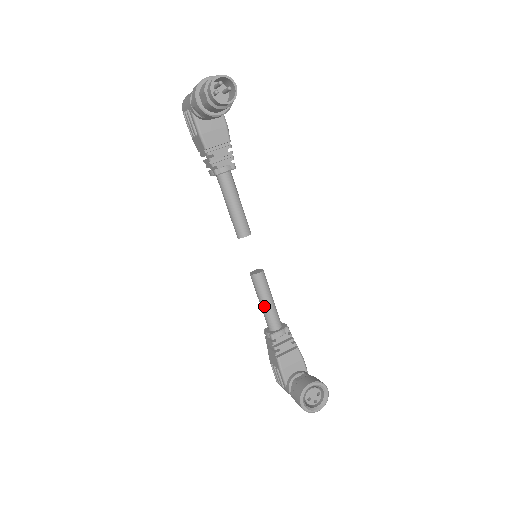
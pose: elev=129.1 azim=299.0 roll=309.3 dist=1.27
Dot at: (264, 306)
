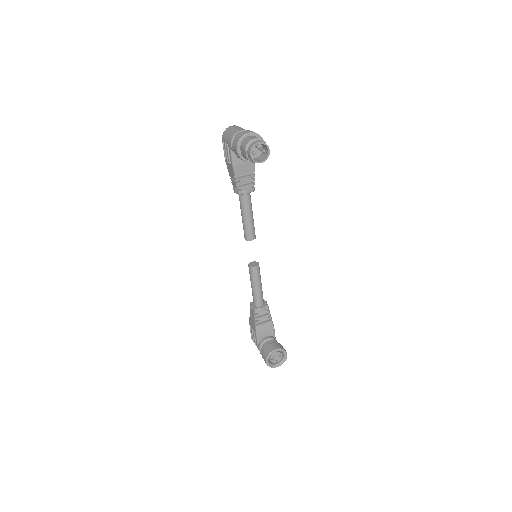
Dot at: (254, 289)
